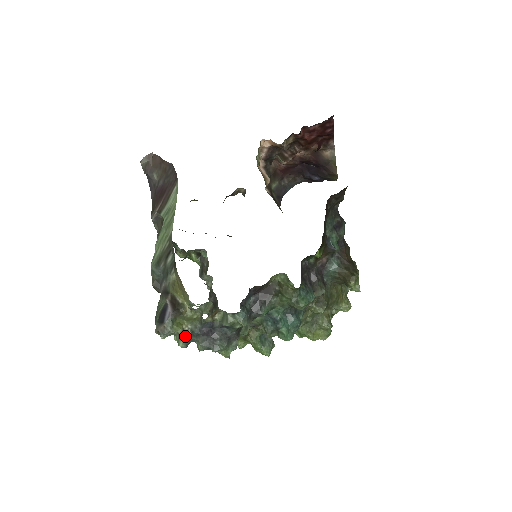
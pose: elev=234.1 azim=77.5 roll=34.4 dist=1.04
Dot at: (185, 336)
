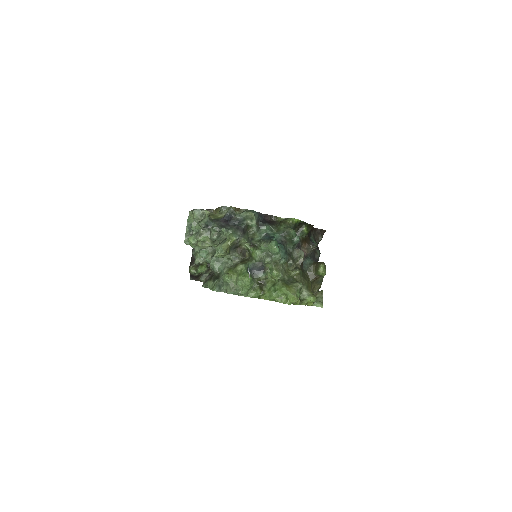
Dot at: (209, 218)
